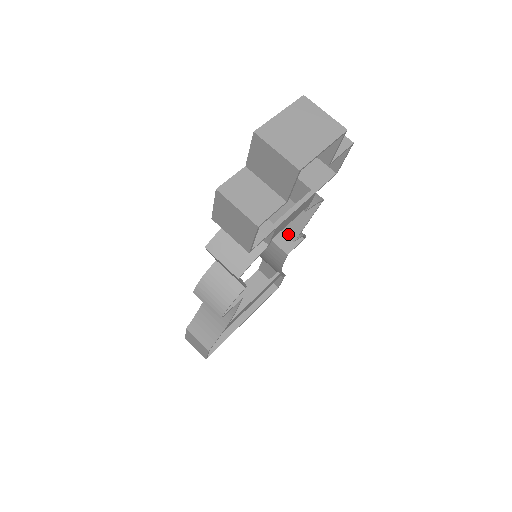
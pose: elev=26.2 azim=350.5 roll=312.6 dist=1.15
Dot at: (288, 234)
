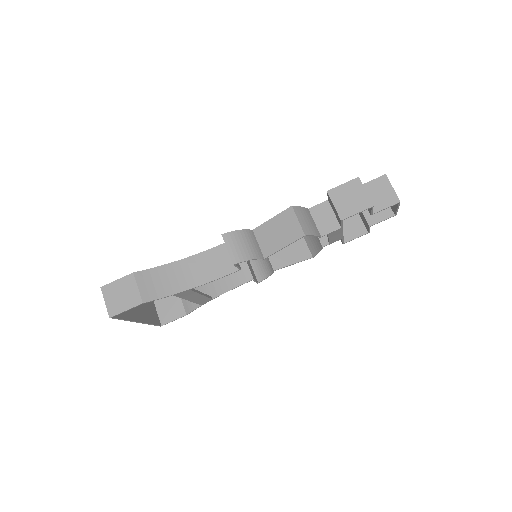
Dot at: (273, 263)
